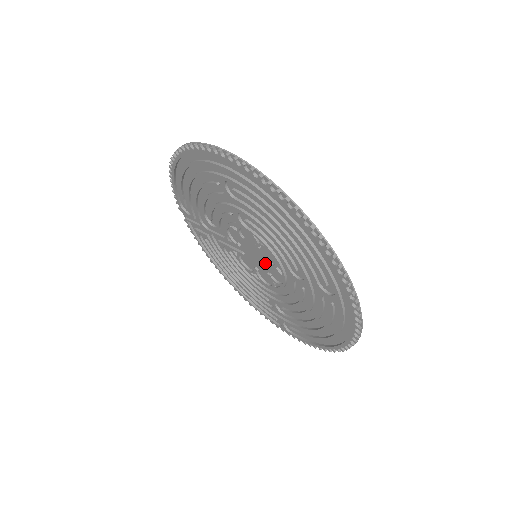
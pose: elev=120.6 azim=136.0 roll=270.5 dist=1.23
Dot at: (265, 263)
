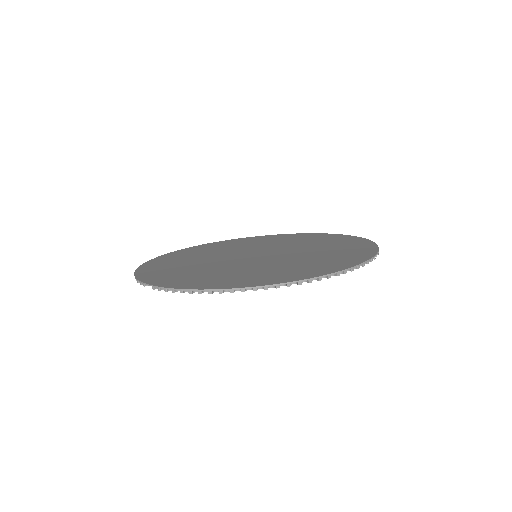
Dot at: (263, 253)
